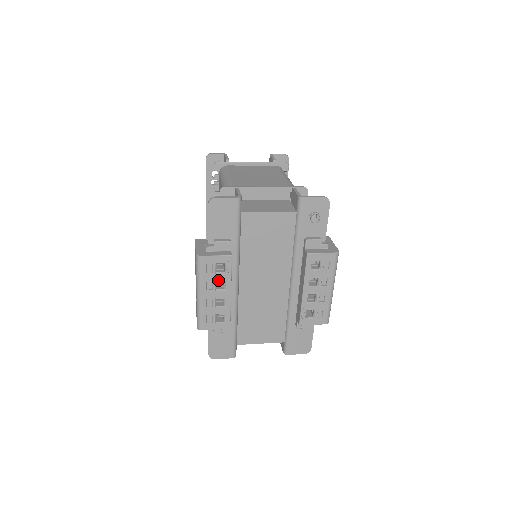
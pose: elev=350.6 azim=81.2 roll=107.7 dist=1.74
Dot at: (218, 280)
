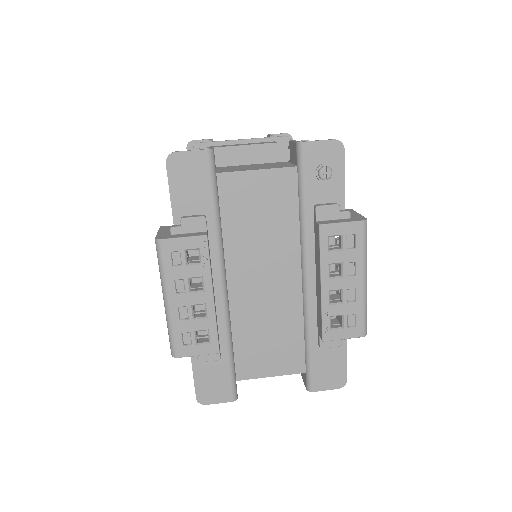
Dot at: (191, 276)
